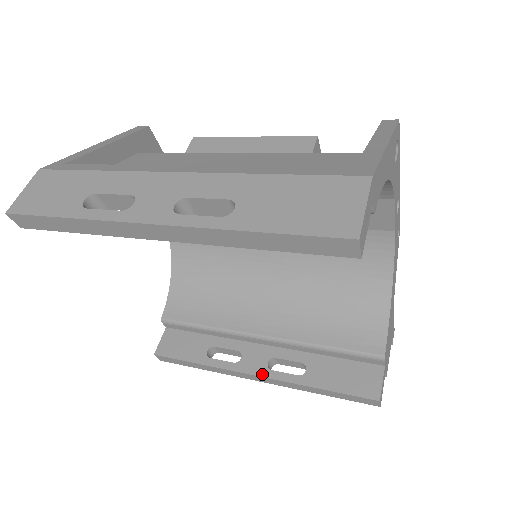
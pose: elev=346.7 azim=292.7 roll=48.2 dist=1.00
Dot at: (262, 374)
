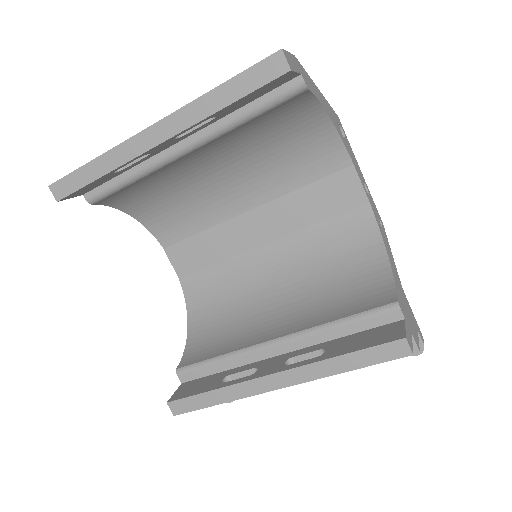
Dot at: (279, 370)
